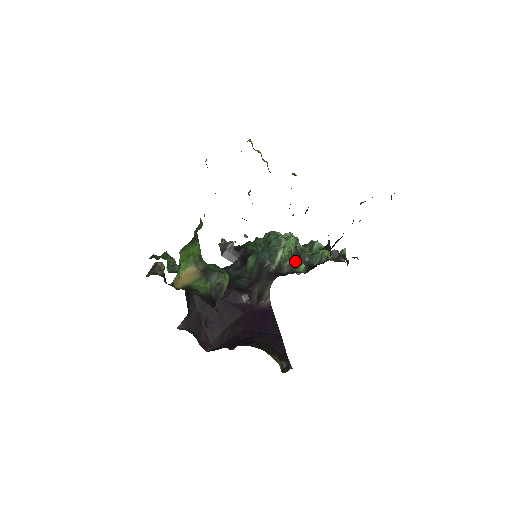
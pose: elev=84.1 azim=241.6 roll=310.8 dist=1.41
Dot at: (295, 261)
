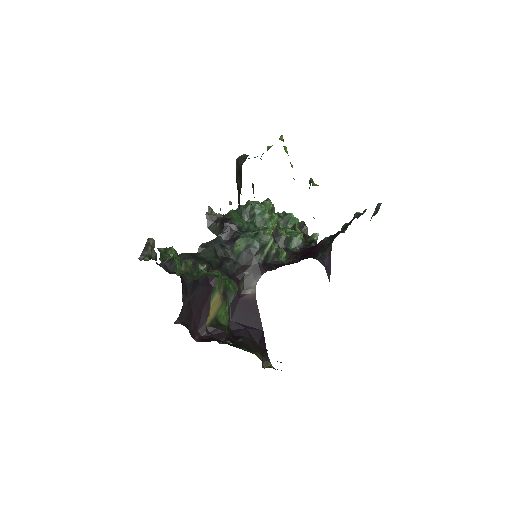
Dot at: (277, 246)
